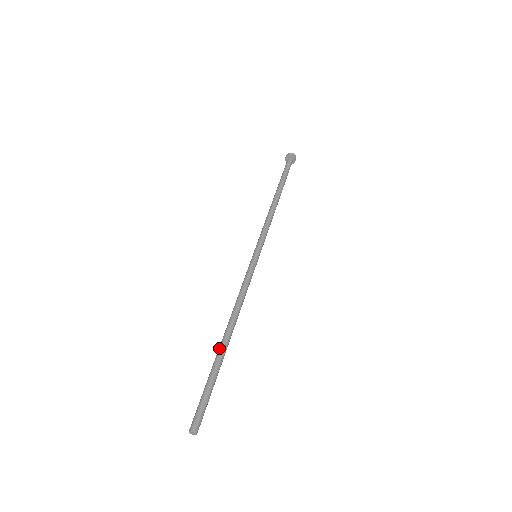
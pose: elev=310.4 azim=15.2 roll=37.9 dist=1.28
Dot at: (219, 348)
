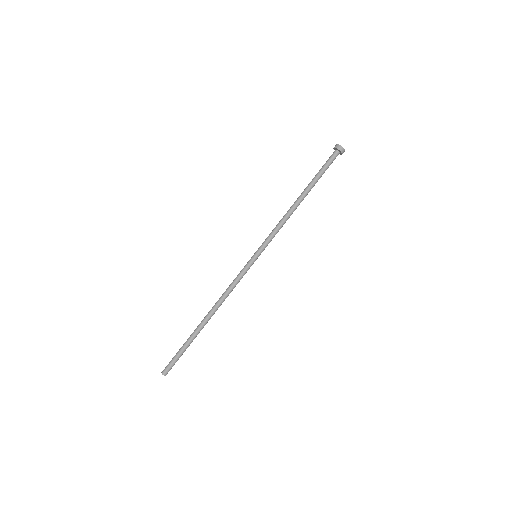
Dot at: (200, 328)
